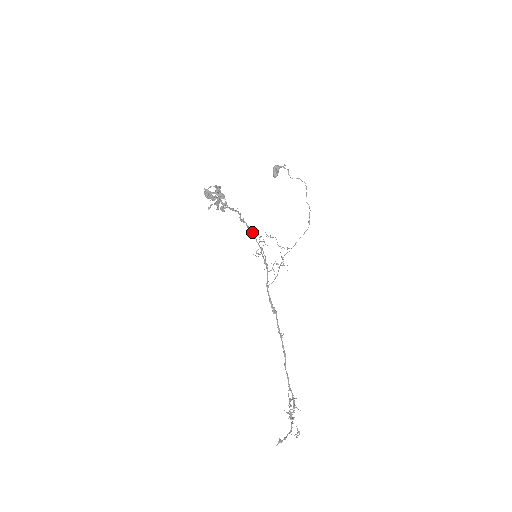
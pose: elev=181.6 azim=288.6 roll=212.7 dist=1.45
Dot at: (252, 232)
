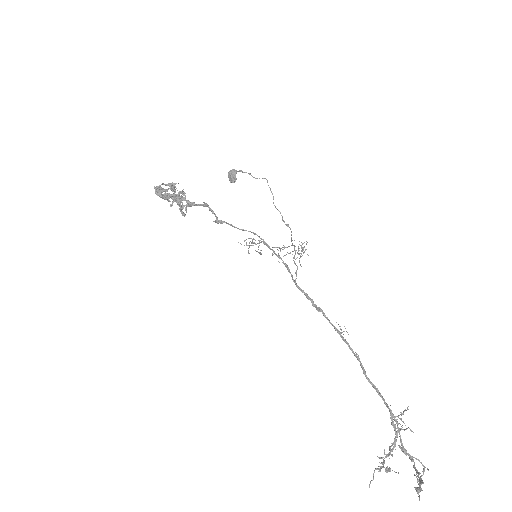
Dot at: occluded
